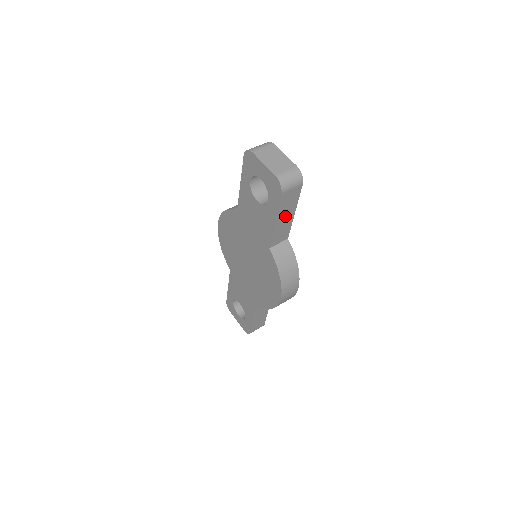
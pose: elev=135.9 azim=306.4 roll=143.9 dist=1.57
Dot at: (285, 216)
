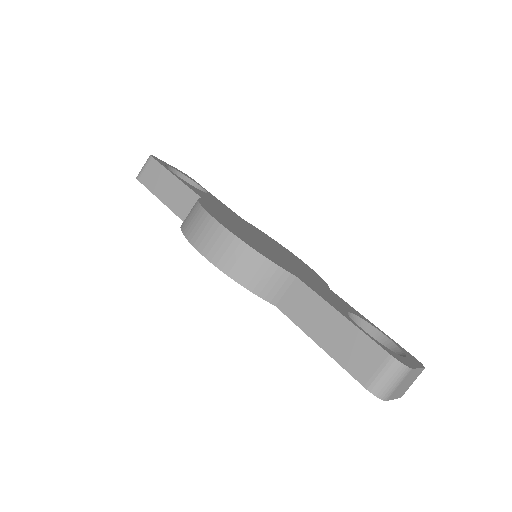
Dot at: occluded
